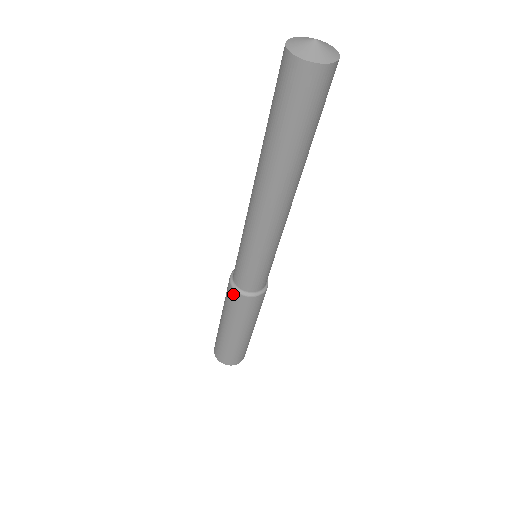
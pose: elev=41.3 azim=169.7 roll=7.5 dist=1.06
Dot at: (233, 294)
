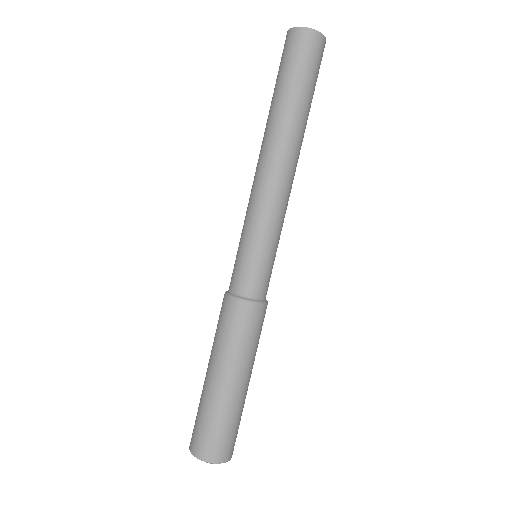
Dot at: (248, 310)
